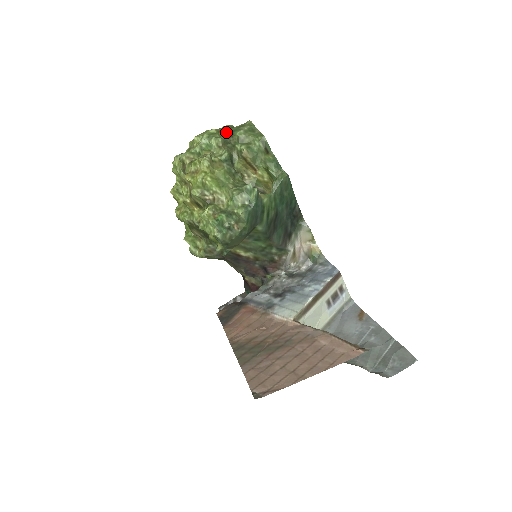
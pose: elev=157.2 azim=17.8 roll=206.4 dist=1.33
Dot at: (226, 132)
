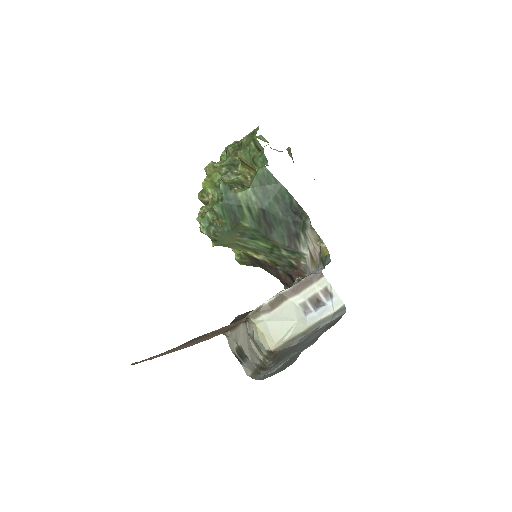
Dot at: occluded
